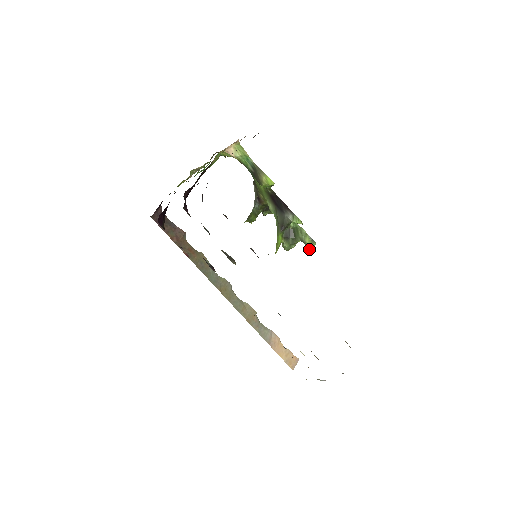
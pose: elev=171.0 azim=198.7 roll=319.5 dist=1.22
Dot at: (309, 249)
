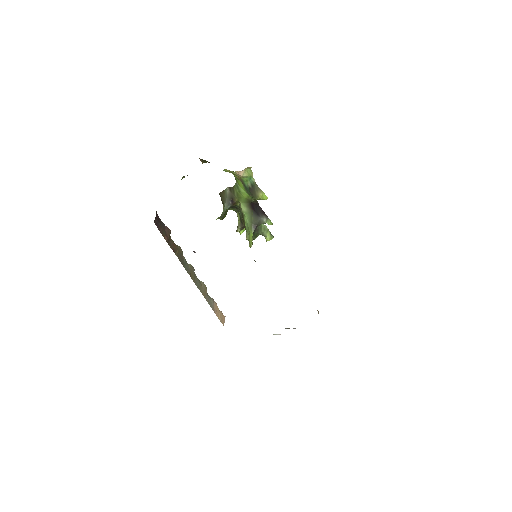
Dot at: occluded
